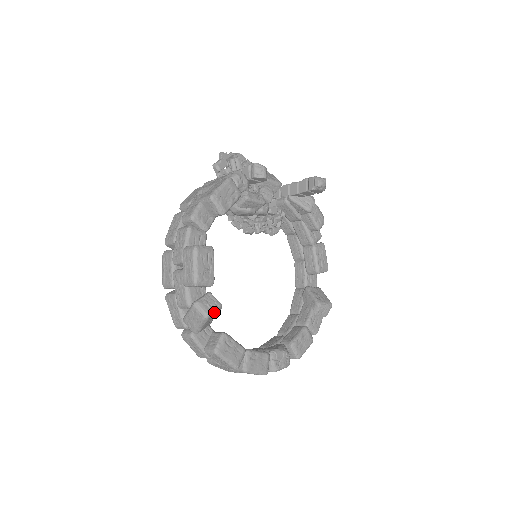
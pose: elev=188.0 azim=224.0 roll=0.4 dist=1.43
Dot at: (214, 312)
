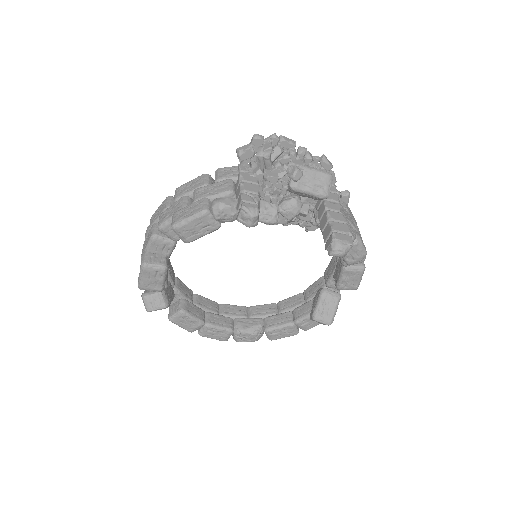
Dot at: (156, 310)
